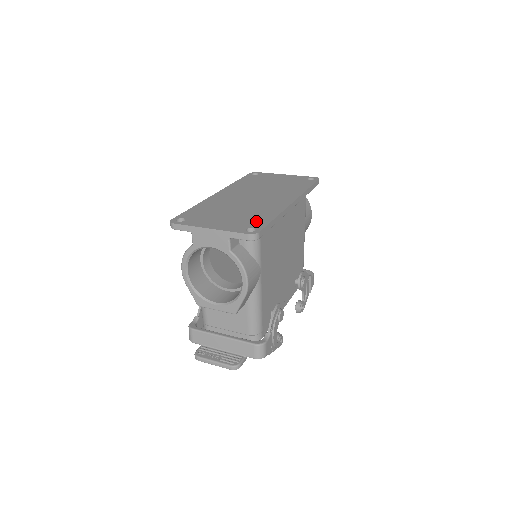
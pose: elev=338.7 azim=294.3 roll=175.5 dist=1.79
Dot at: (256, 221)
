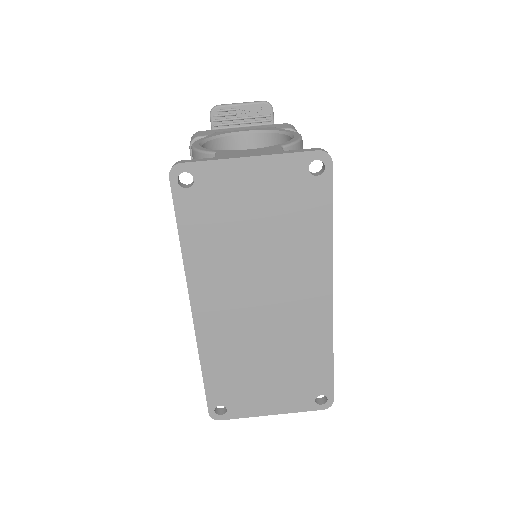
Dot at: (315, 379)
